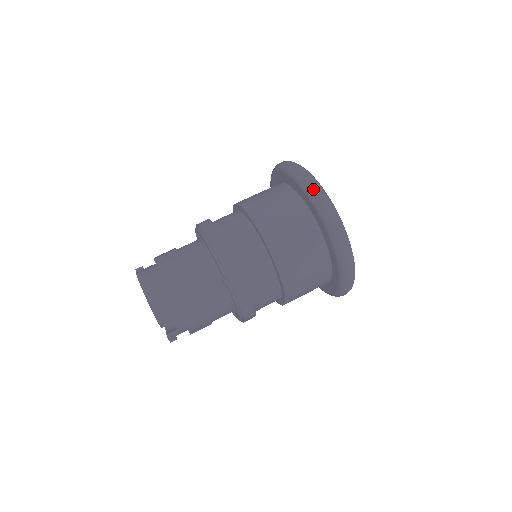
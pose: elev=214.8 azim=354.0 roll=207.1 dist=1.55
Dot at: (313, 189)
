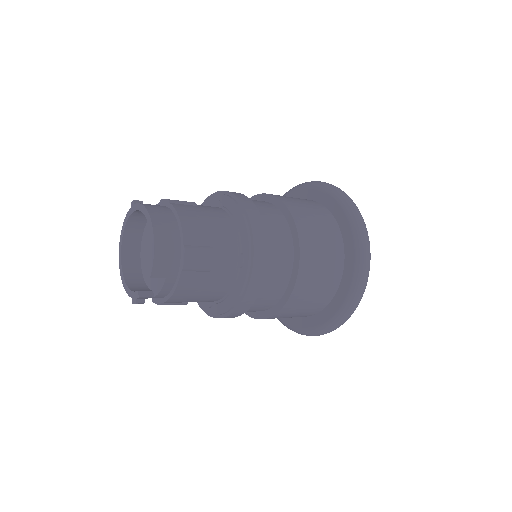
Dot at: (358, 216)
